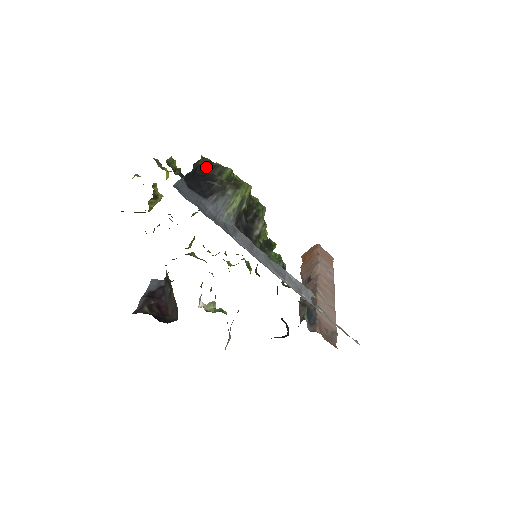
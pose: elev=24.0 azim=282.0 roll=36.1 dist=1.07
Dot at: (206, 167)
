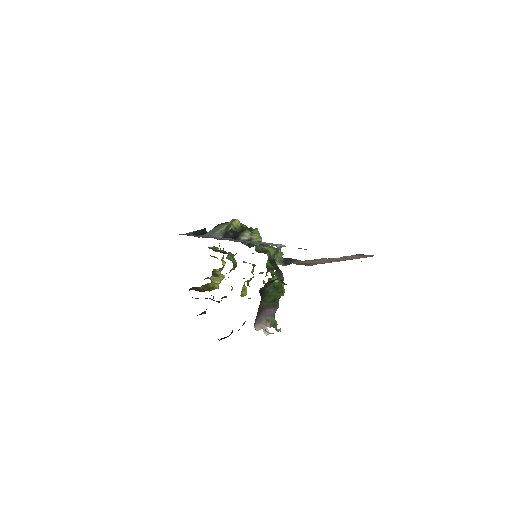
Dot at: occluded
